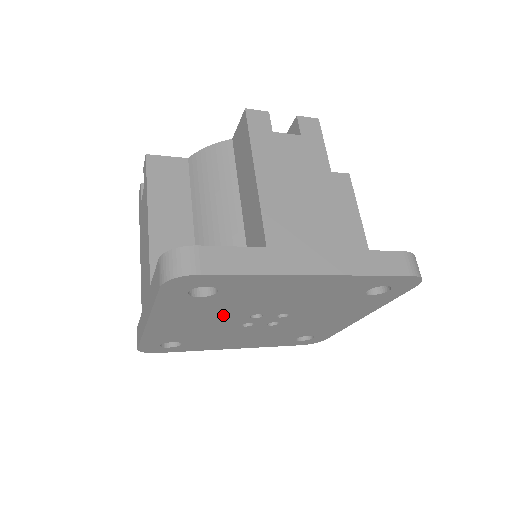
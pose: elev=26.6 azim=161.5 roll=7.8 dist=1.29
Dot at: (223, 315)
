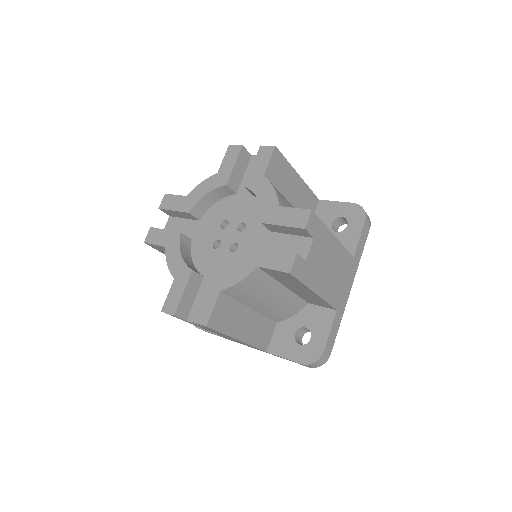
Dot at: occluded
